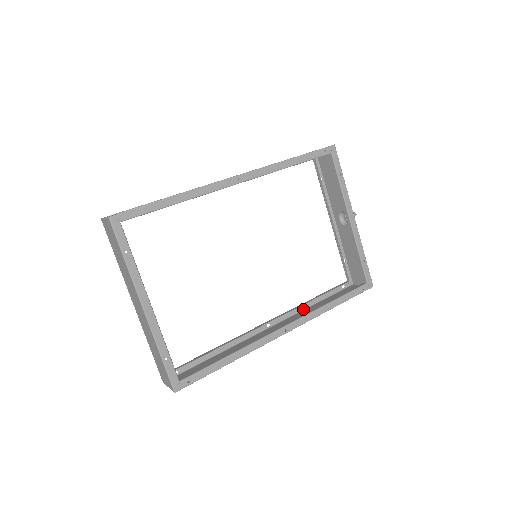
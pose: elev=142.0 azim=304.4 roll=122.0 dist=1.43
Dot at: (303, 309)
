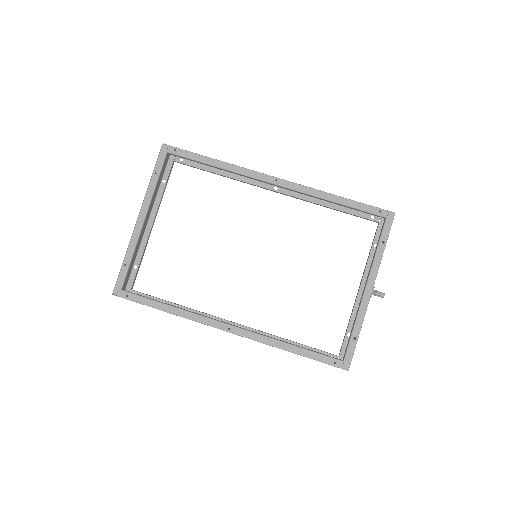
Dot at: occluded
